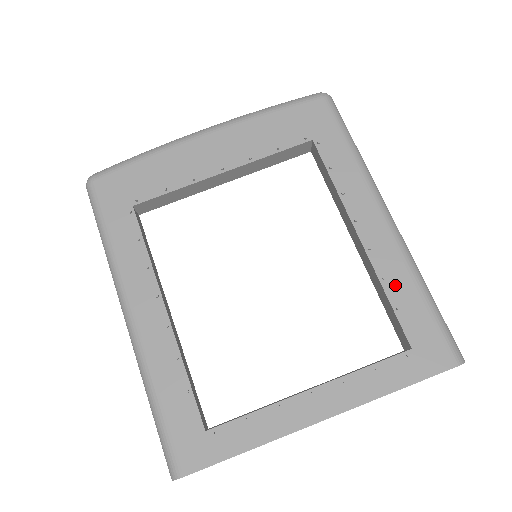
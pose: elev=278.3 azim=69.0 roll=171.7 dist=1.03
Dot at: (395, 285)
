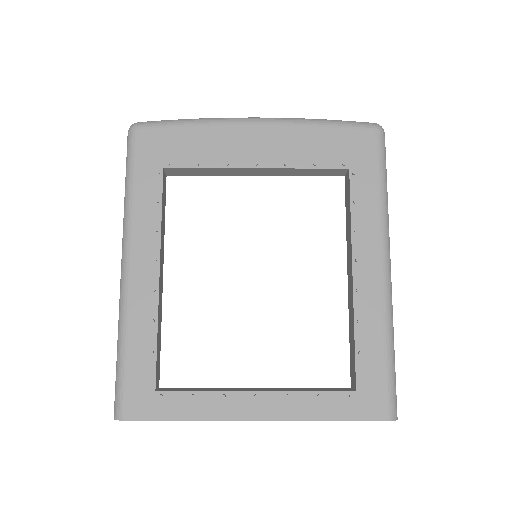
Dot at: (366, 331)
